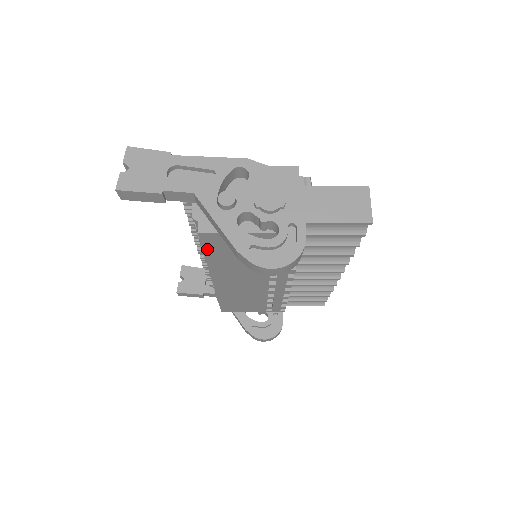
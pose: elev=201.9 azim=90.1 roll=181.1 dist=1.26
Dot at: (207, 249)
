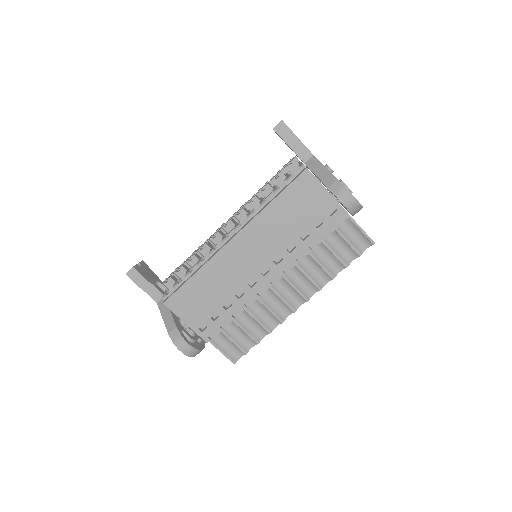
Dot at: (288, 190)
